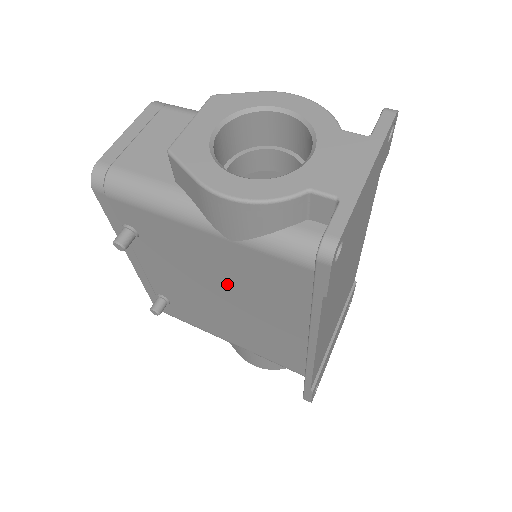
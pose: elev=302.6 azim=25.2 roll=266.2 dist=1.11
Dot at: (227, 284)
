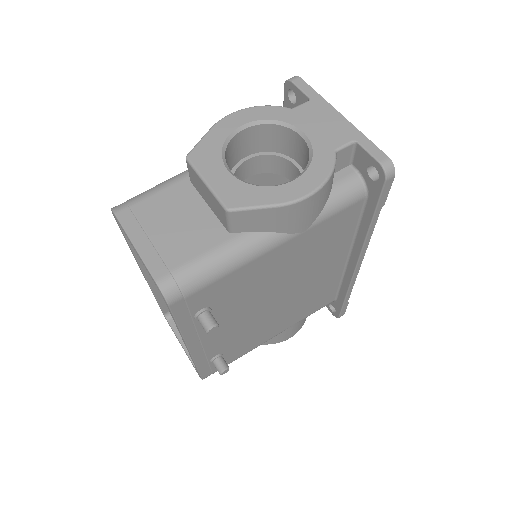
Dot at: (288, 278)
